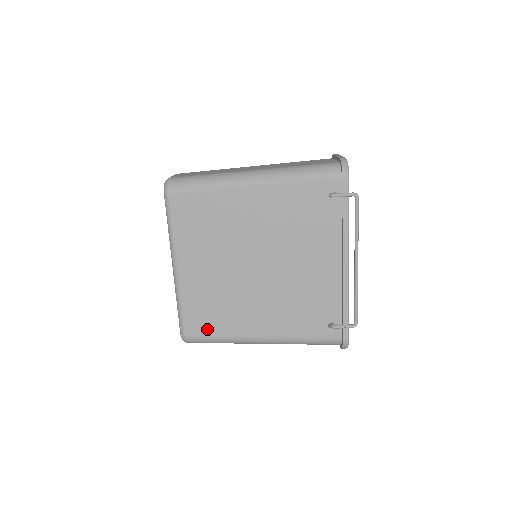
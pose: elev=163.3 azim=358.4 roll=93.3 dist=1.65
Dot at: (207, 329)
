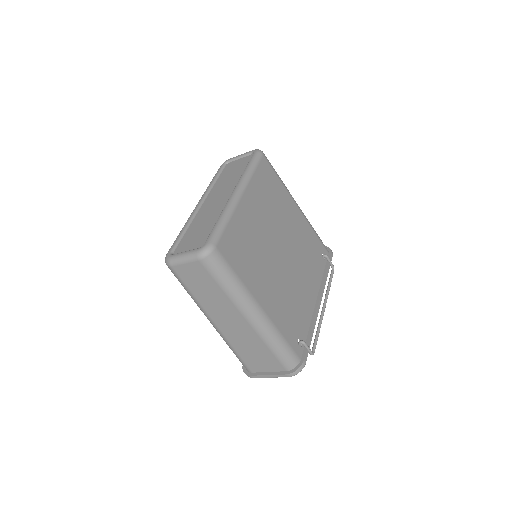
Dot at: (234, 260)
